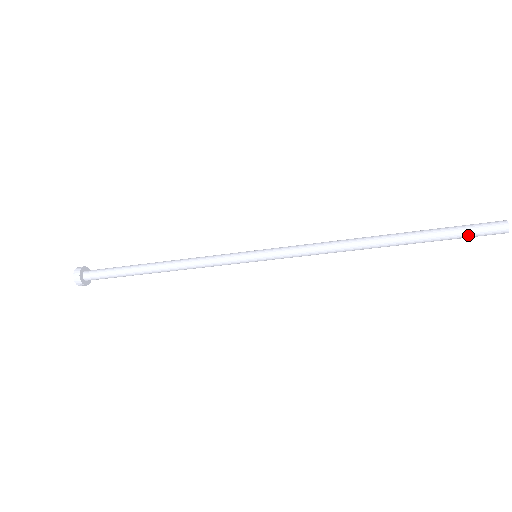
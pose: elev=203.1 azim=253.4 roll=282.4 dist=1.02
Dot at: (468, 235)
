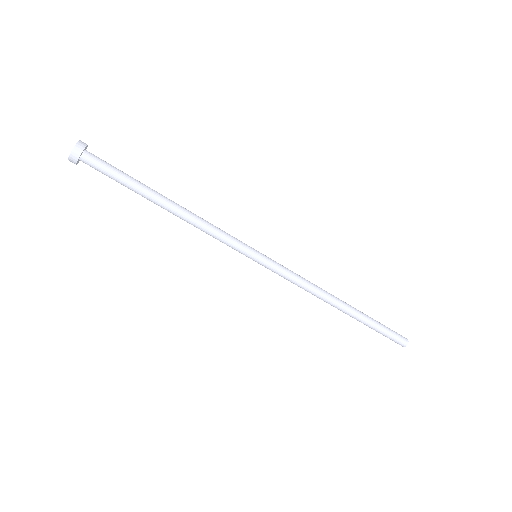
Dot at: (389, 332)
